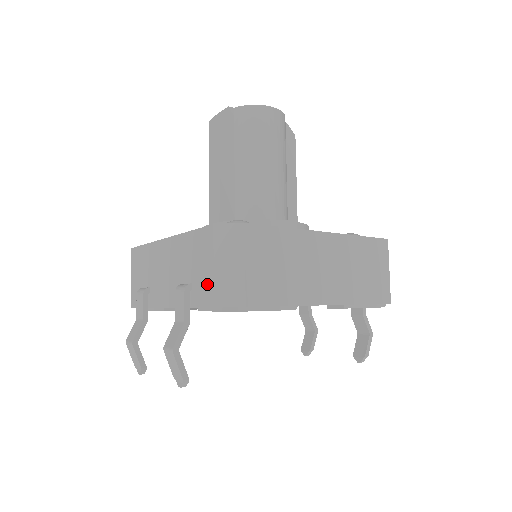
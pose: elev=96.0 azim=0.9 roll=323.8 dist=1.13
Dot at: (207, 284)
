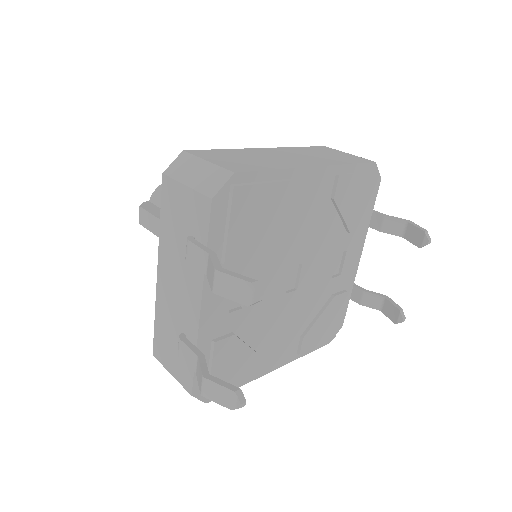
Dot at: (195, 204)
